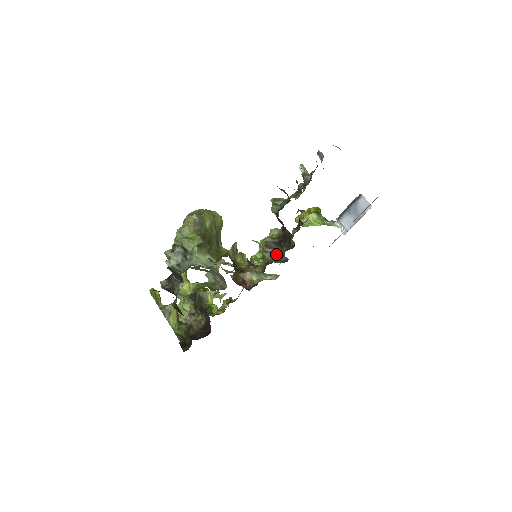
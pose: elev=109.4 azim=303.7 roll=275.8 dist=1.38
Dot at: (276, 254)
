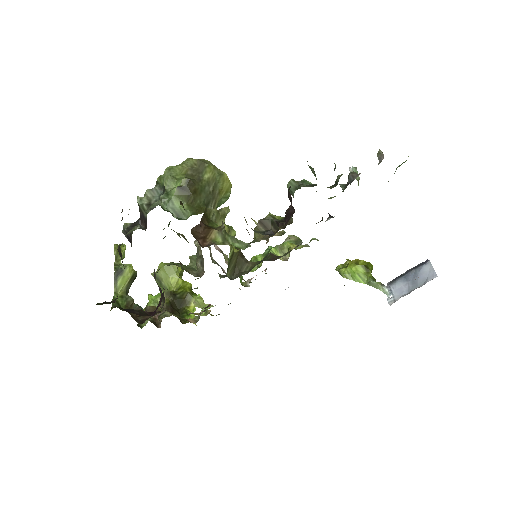
Dot at: (268, 236)
